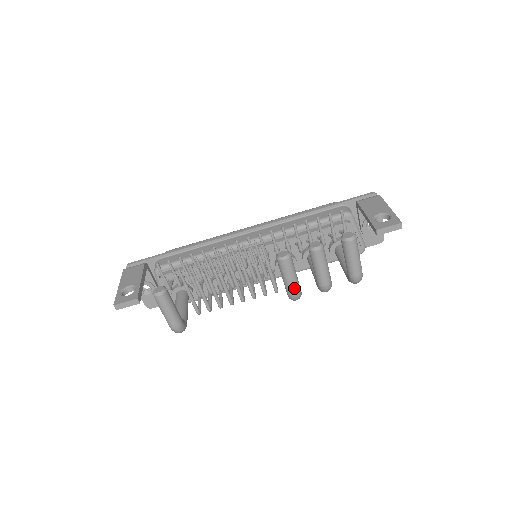
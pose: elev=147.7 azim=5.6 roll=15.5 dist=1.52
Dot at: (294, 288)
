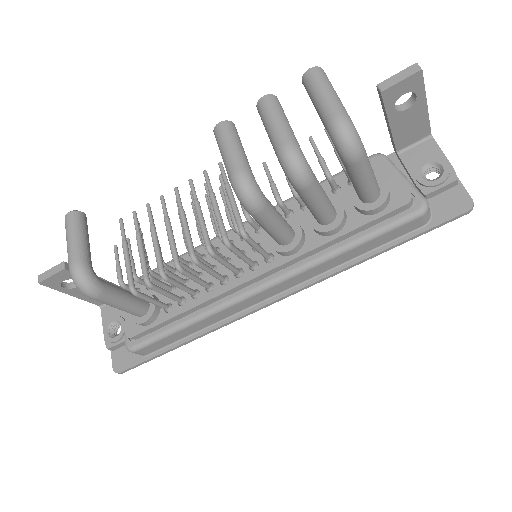
Dot at: (235, 163)
